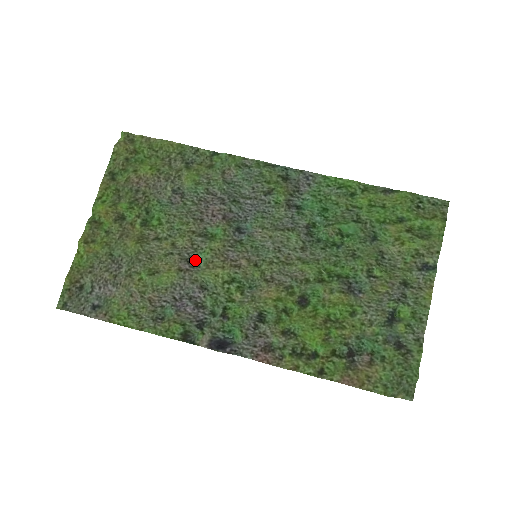
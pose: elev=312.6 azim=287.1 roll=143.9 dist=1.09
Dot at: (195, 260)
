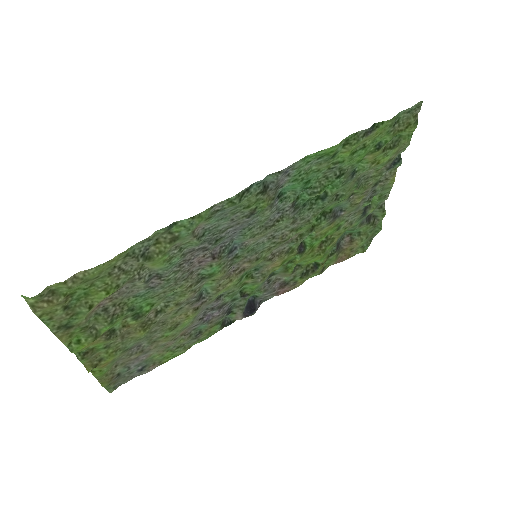
Dot at: (201, 293)
